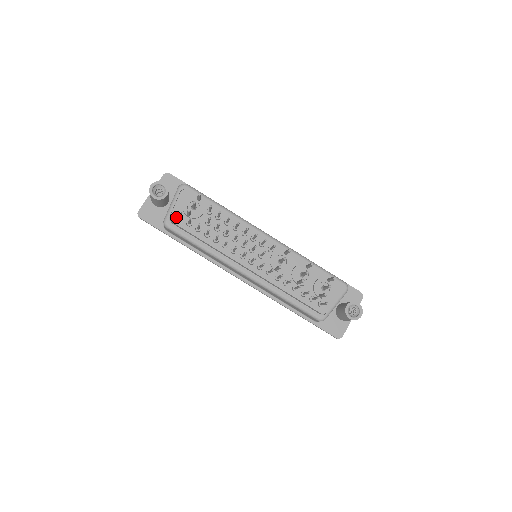
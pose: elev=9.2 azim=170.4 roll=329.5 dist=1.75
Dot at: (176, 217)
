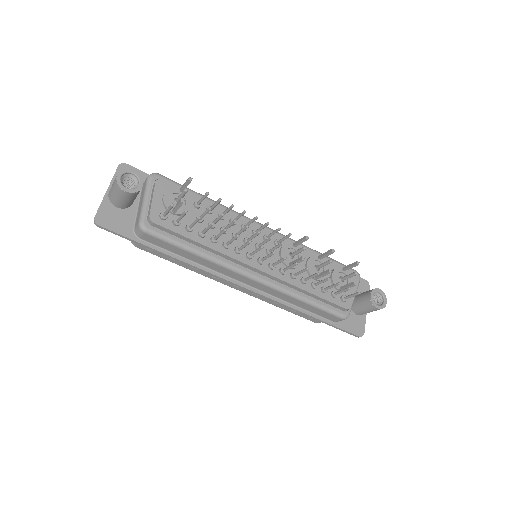
Dot at: (157, 216)
